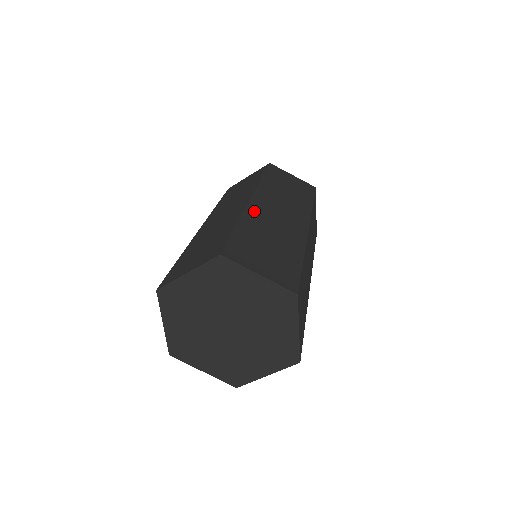
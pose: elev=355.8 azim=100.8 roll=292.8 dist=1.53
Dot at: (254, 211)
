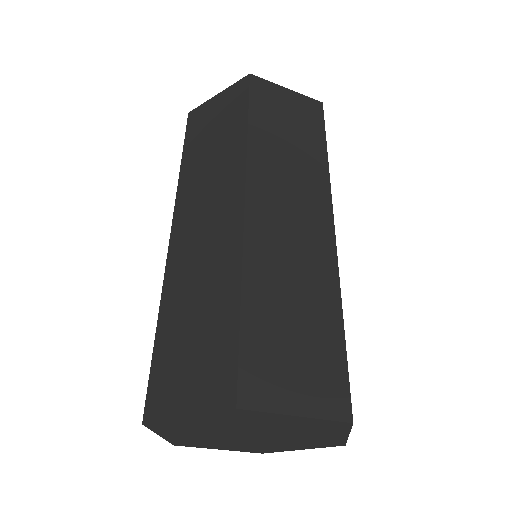
Dot at: (257, 239)
